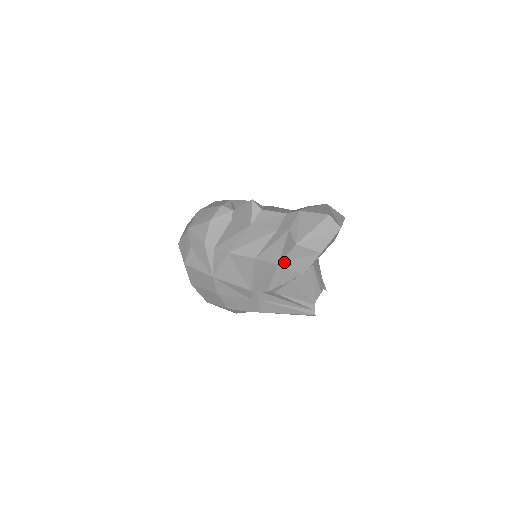
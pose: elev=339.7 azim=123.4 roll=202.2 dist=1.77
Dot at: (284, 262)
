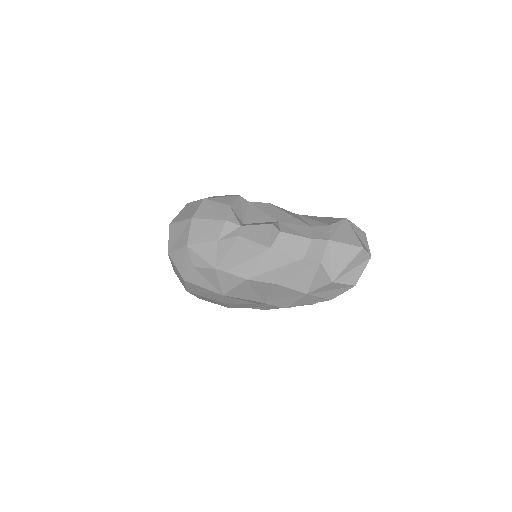
Dot at: (314, 292)
